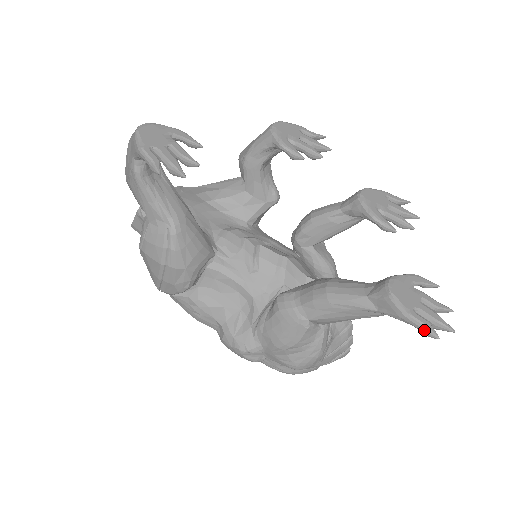
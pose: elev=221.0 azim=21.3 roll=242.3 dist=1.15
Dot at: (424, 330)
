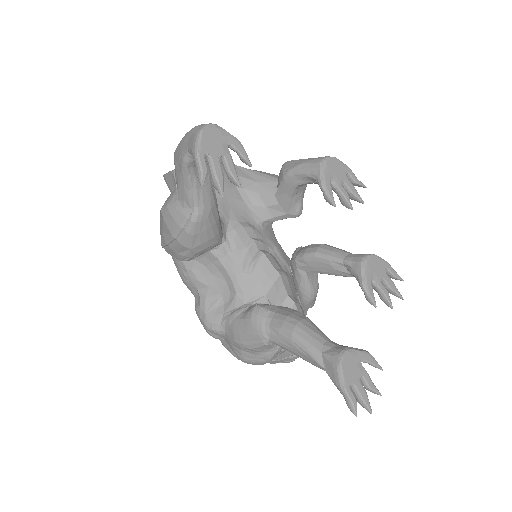
Dot at: (349, 404)
